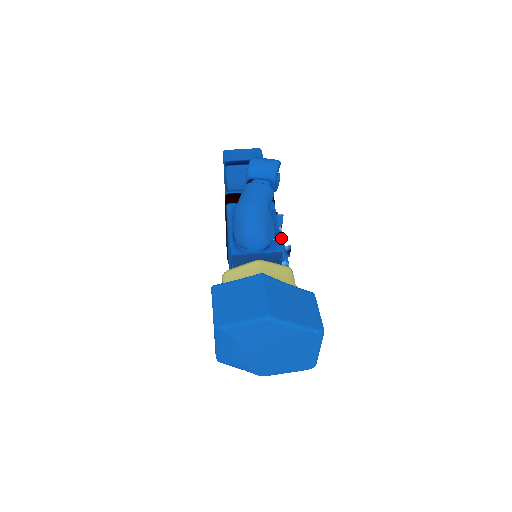
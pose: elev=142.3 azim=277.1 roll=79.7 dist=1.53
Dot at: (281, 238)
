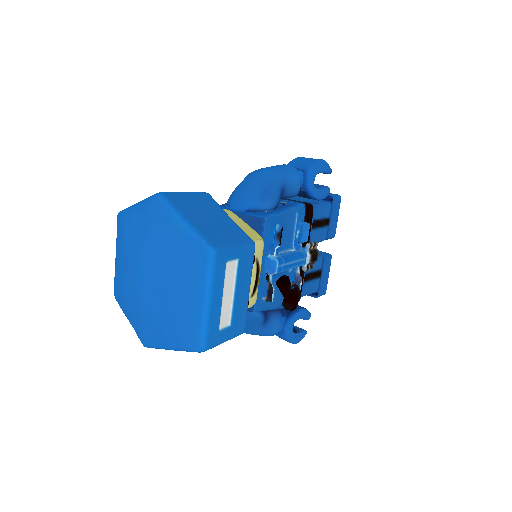
Dot at: (298, 253)
